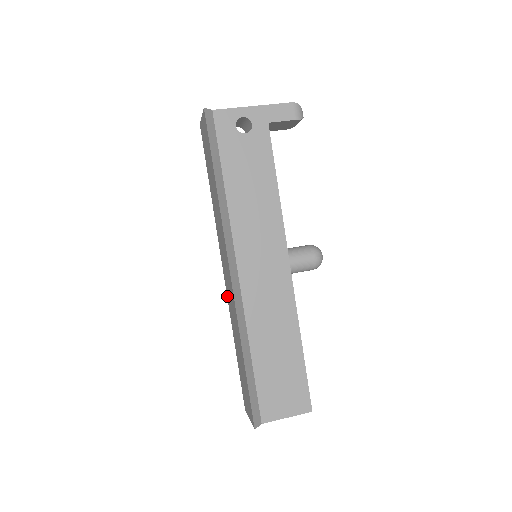
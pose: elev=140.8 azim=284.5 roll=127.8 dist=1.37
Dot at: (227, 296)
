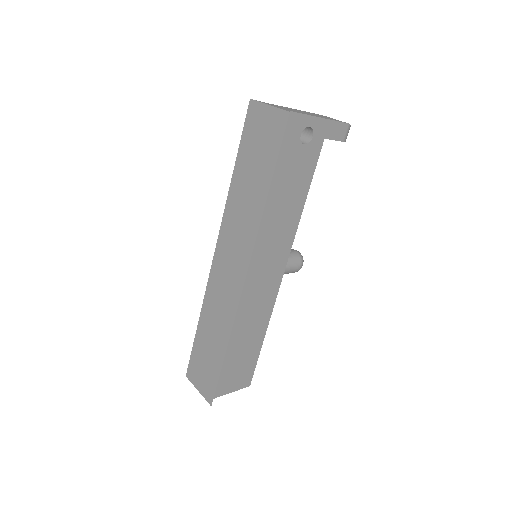
Dot at: (209, 281)
